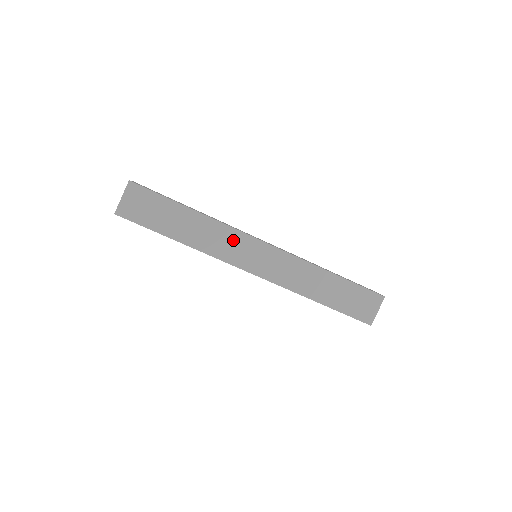
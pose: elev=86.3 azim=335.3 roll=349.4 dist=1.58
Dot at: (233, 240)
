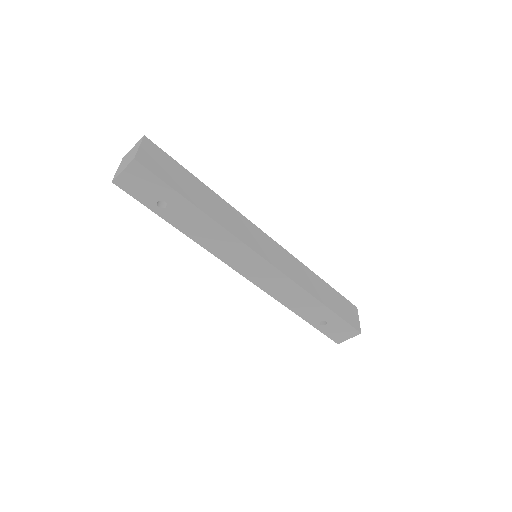
Dot at: (244, 225)
